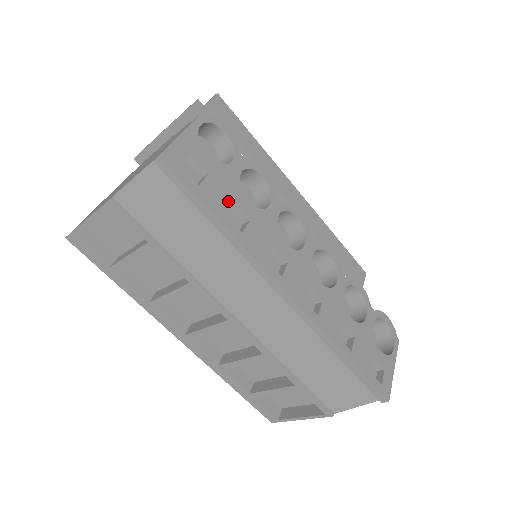
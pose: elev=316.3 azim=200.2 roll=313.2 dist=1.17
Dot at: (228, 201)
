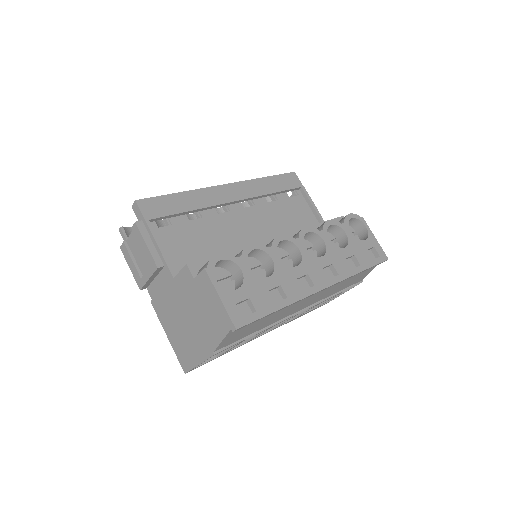
Dot at: (267, 294)
